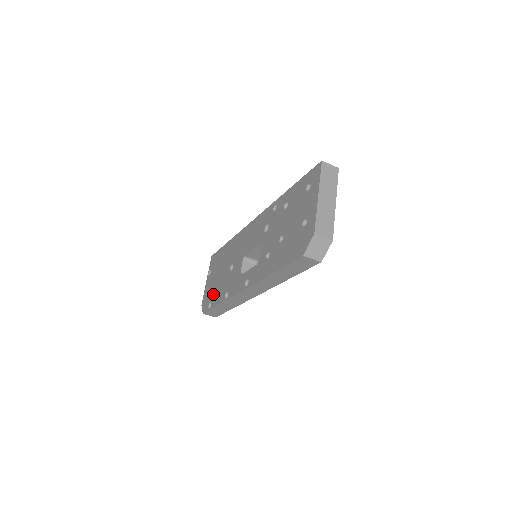
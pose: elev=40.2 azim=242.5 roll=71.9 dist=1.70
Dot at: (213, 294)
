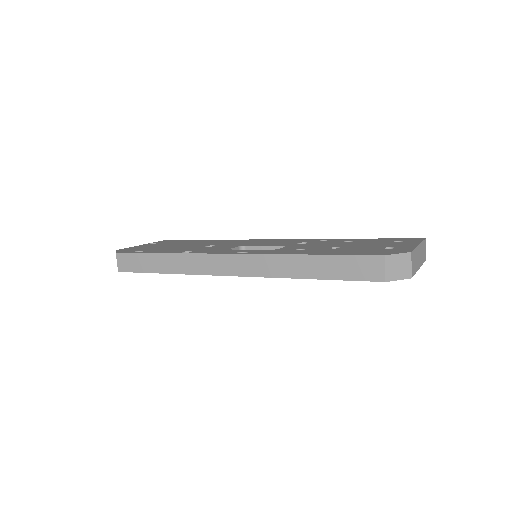
Dot at: (154, 249)
